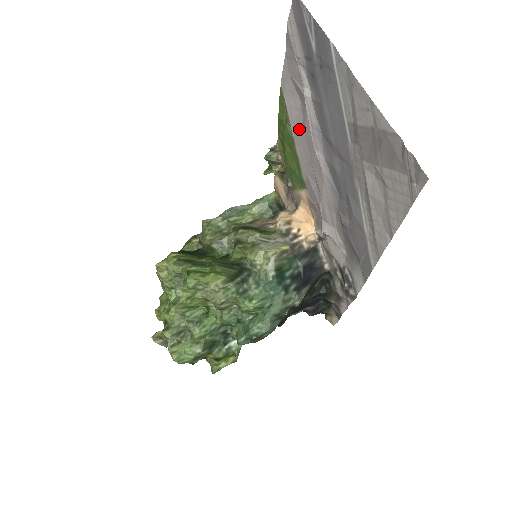
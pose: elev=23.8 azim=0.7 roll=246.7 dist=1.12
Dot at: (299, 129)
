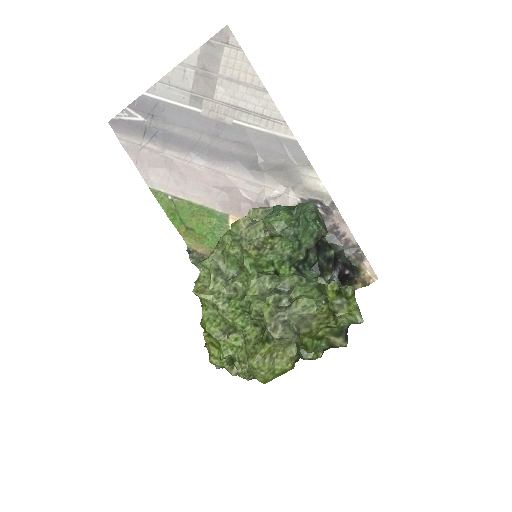
Dot at: (182, 185)
